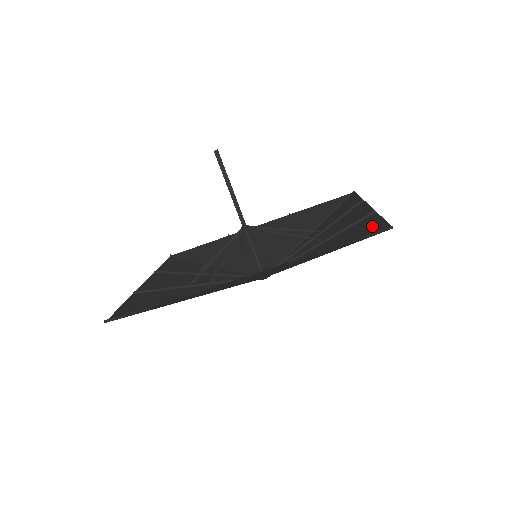
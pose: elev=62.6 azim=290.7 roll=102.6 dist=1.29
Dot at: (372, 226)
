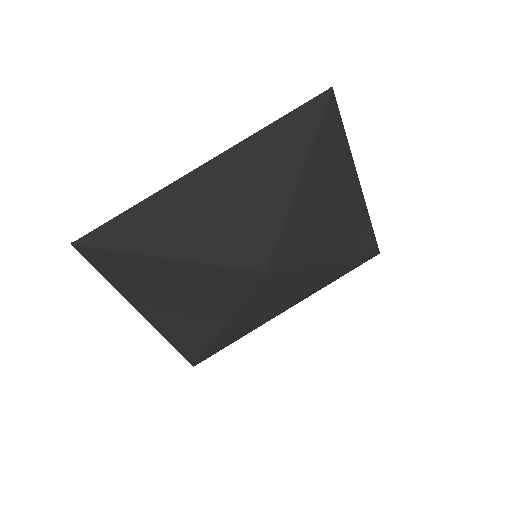
Dot at: (334, 132)
